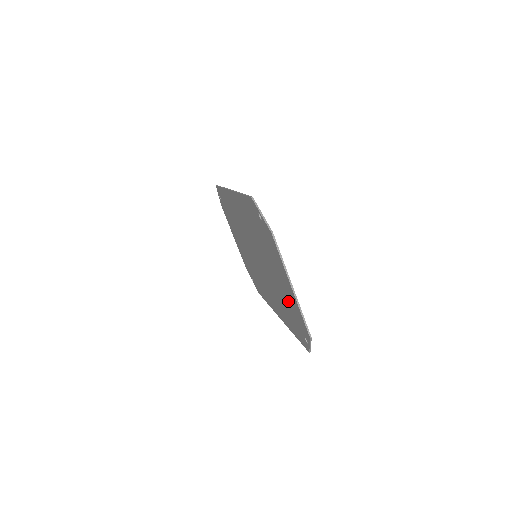
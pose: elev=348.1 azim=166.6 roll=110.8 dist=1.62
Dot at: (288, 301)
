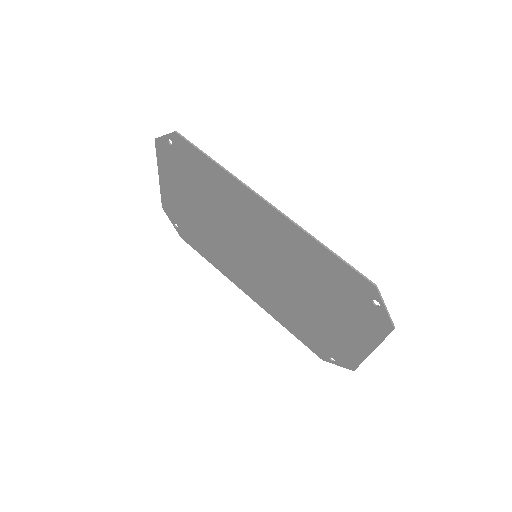
Dot at: (330, 335)
